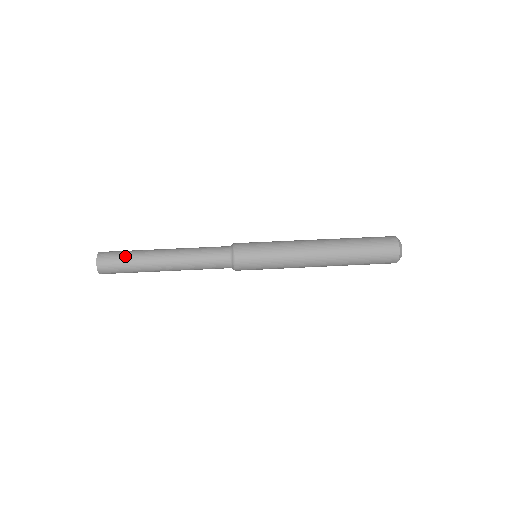
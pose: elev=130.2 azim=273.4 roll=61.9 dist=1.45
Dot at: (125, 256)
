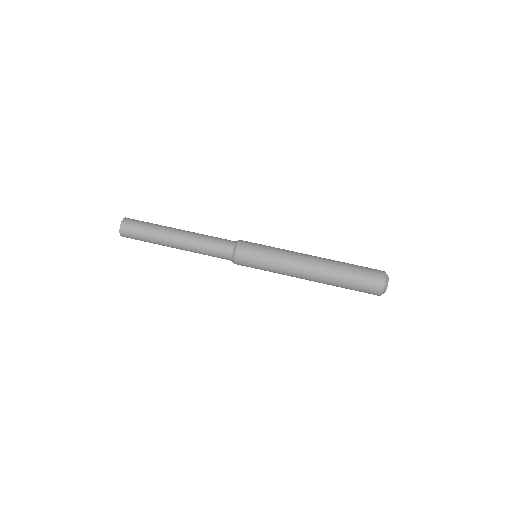
Dot at: (144, 229)
